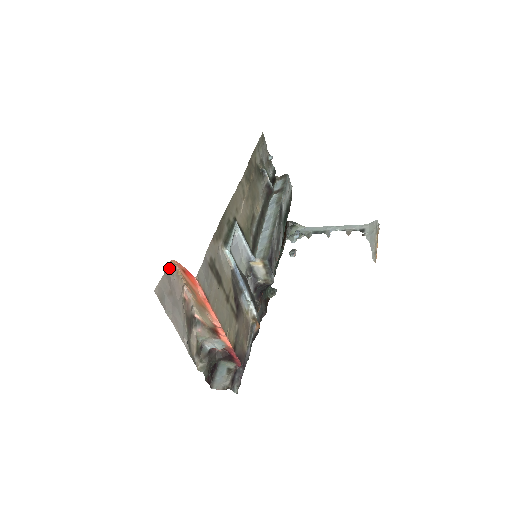
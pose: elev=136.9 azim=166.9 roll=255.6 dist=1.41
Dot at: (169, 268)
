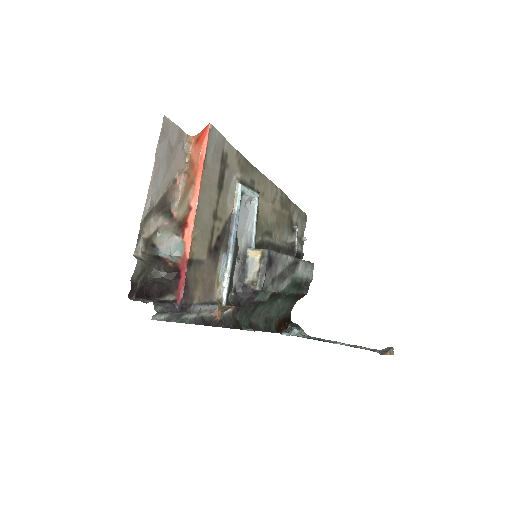
Dot at: (185, 138)
